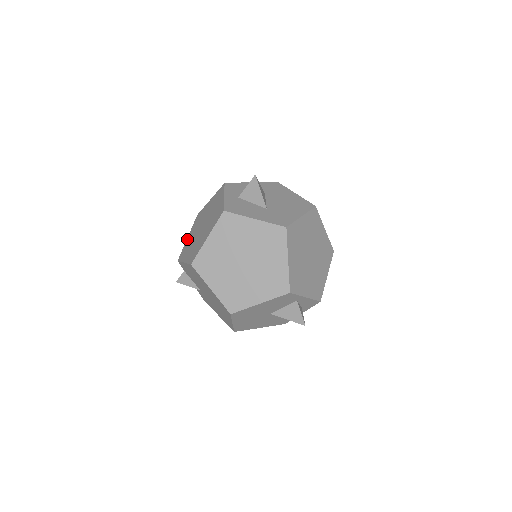
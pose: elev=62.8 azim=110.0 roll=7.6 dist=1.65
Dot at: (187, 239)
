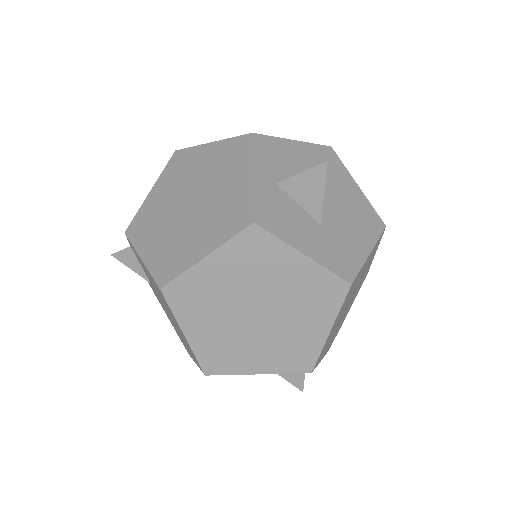
Dot at: (149, 196)
